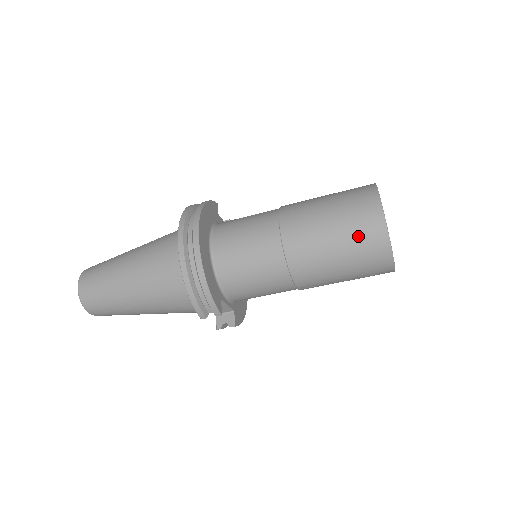
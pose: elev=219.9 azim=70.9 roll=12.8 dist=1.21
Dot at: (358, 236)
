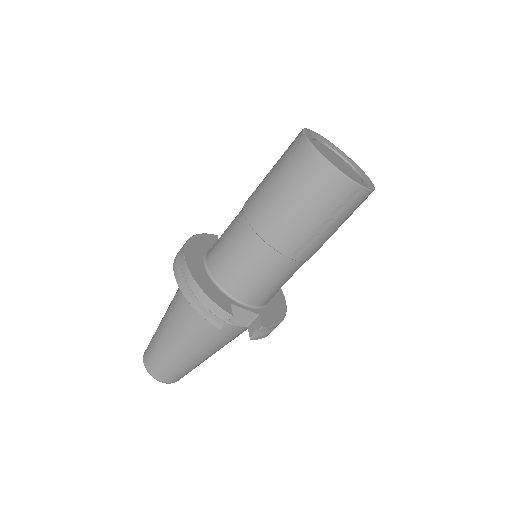
Dot at: (298, 174)
